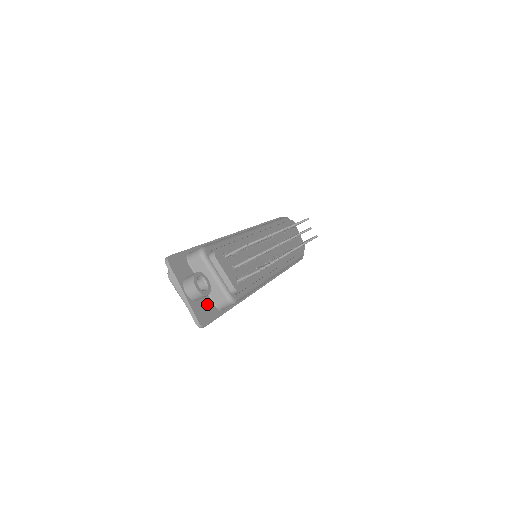
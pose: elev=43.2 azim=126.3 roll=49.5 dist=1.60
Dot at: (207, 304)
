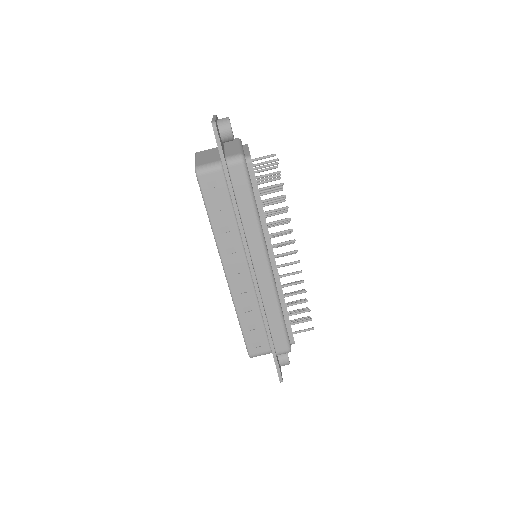
Dot at: (222, 145)
